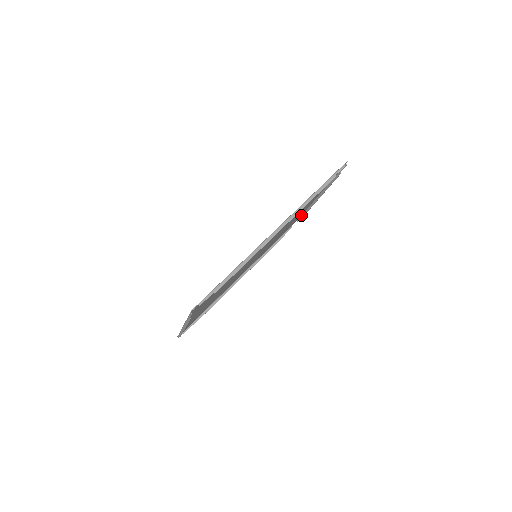
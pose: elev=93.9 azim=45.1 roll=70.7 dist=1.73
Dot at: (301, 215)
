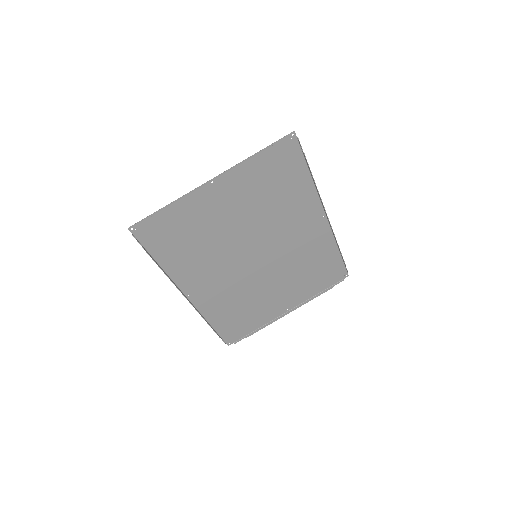
Dot at: (247, 334)
